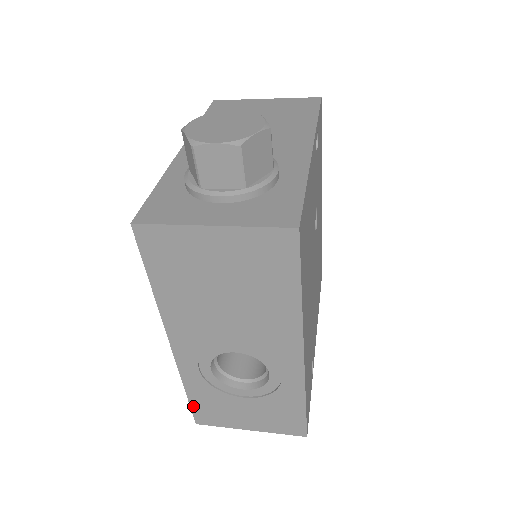
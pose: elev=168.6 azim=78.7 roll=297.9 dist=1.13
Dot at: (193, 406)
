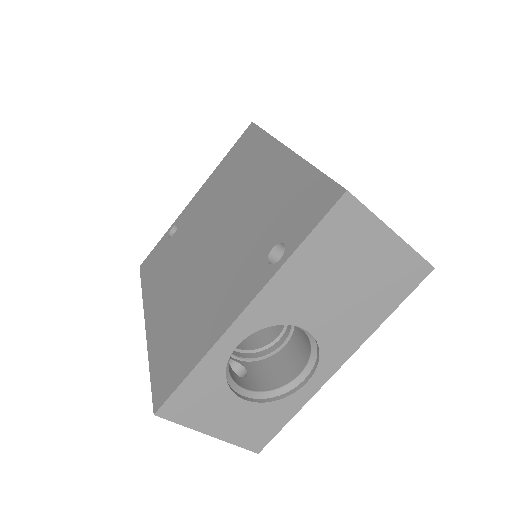
Dot at: (330, 178)
